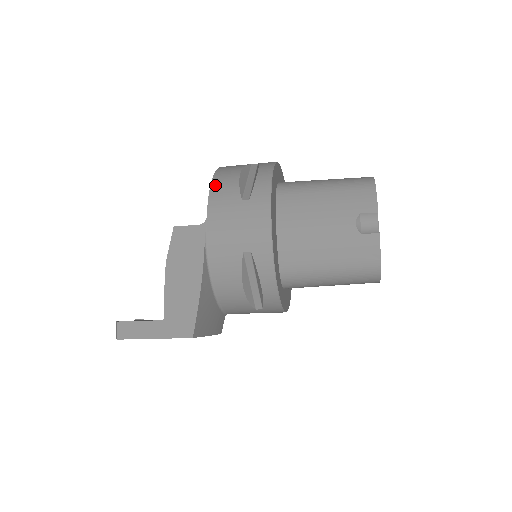
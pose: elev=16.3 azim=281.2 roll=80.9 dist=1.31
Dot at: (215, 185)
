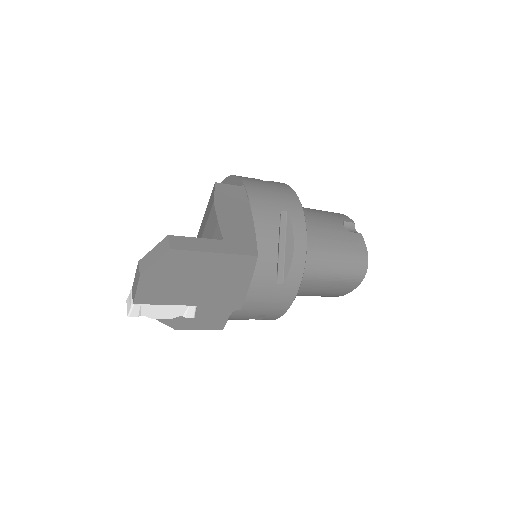
Dot at: occluded
